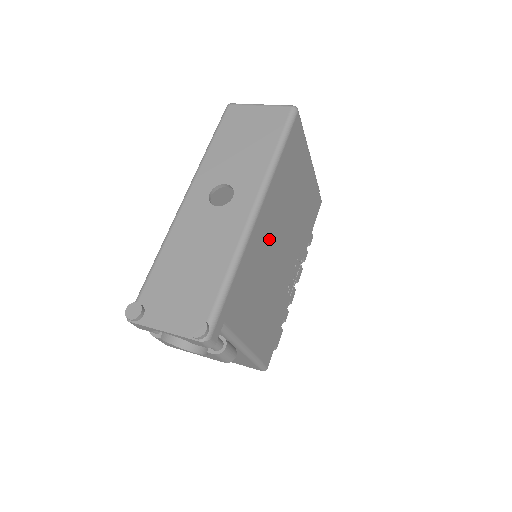
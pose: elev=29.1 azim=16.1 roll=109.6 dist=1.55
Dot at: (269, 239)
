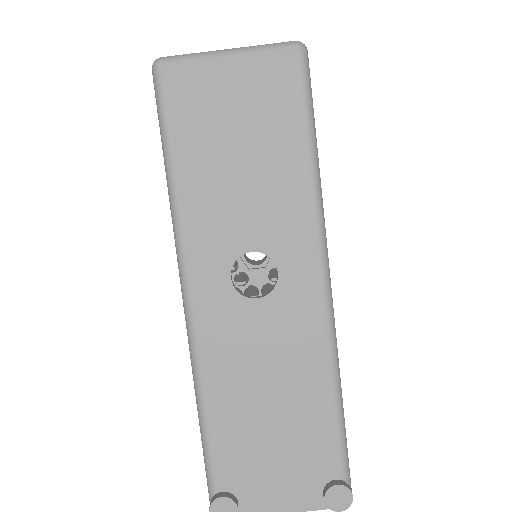
Dot at: occluded
